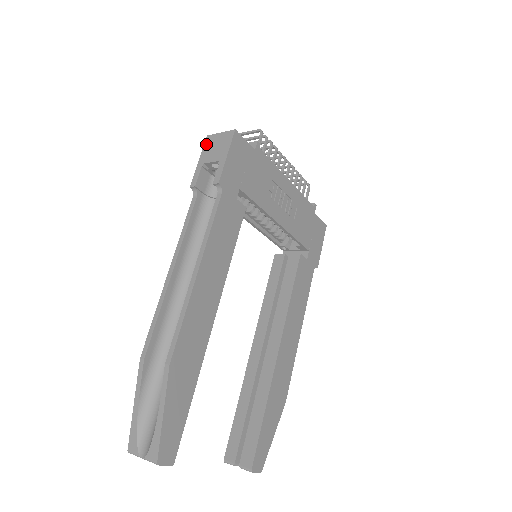
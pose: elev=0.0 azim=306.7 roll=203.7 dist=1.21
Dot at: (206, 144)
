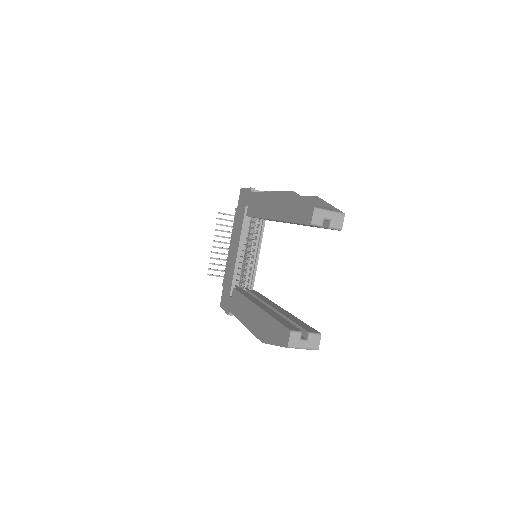
Dot at: occluded
